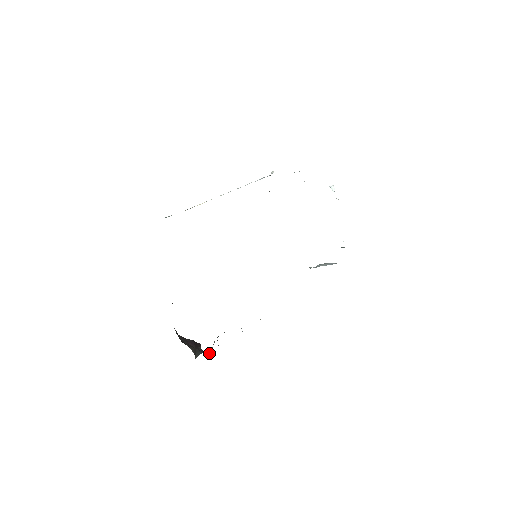
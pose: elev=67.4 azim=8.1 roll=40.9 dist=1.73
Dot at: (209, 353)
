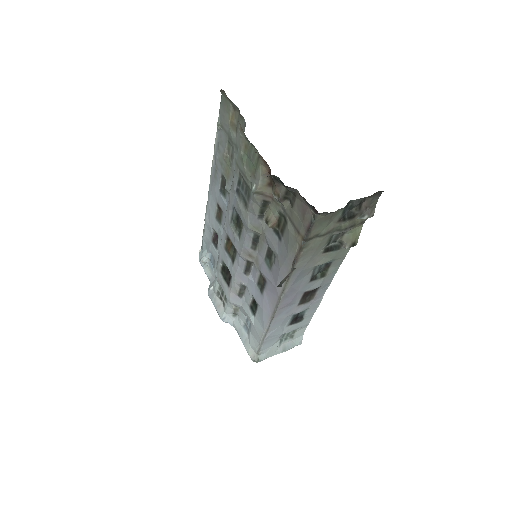
Dot at: (281, 286)
